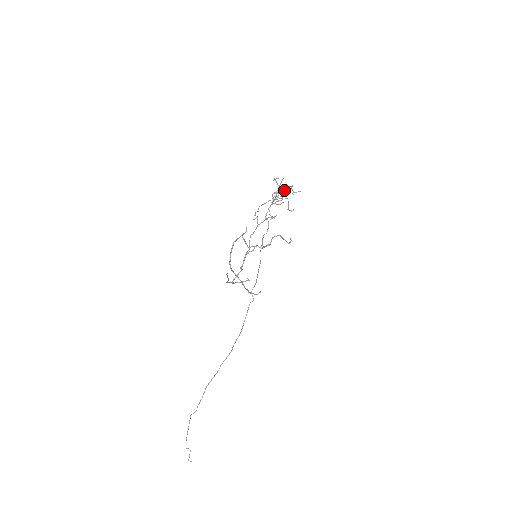
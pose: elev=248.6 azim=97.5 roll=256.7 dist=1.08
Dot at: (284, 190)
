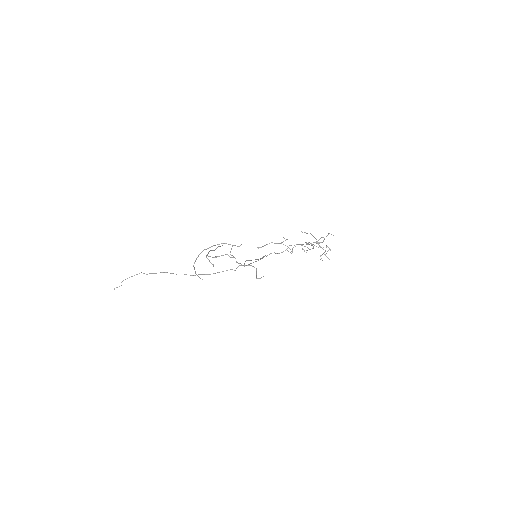
Dot at: occluded
